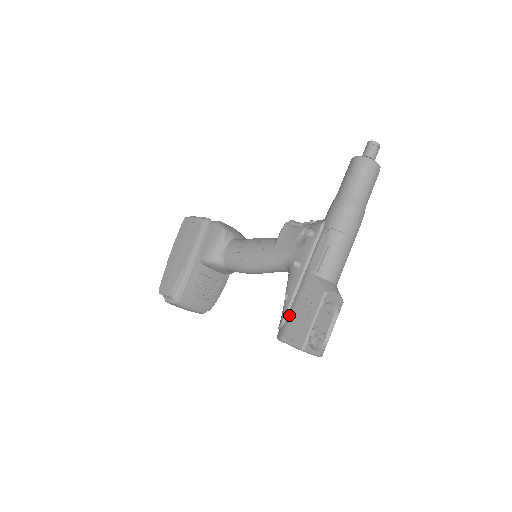
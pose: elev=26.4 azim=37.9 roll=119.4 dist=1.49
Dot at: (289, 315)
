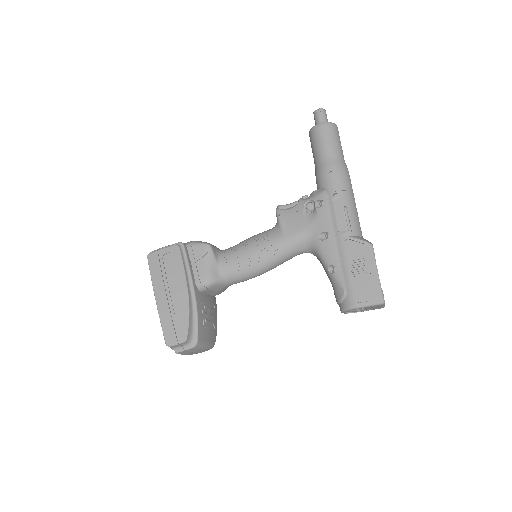
Dot at: (347, 282)
